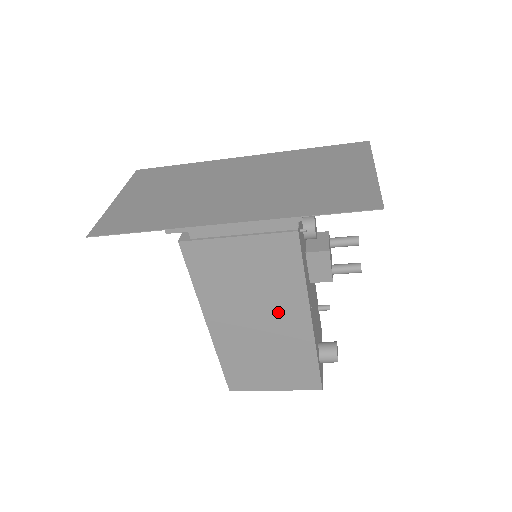
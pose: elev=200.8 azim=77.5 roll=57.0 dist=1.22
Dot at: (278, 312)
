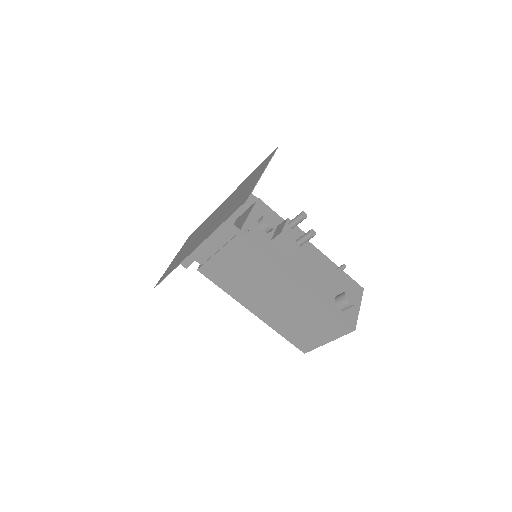
Dot at: (276, 287)
